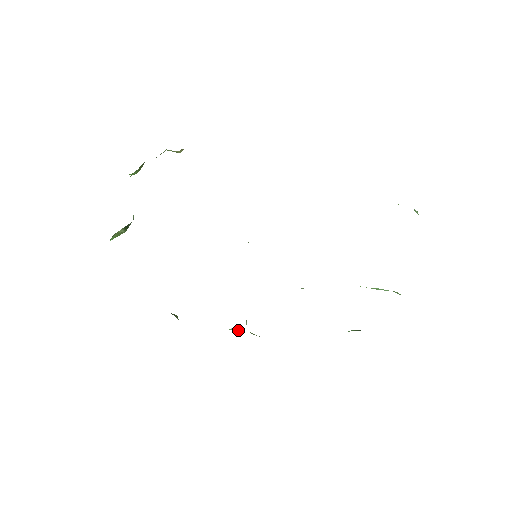
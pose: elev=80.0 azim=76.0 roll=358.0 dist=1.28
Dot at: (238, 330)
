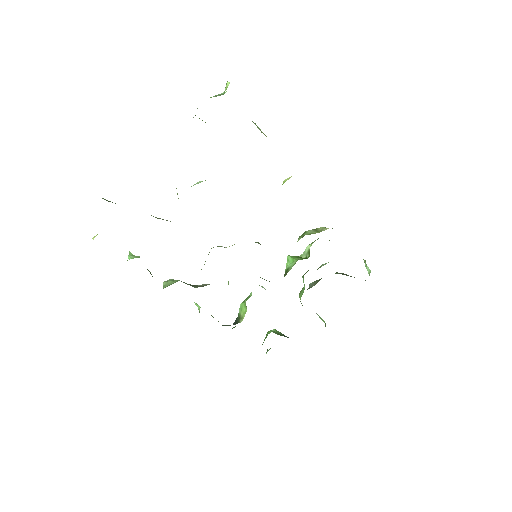
Dot at: (200, 307)
